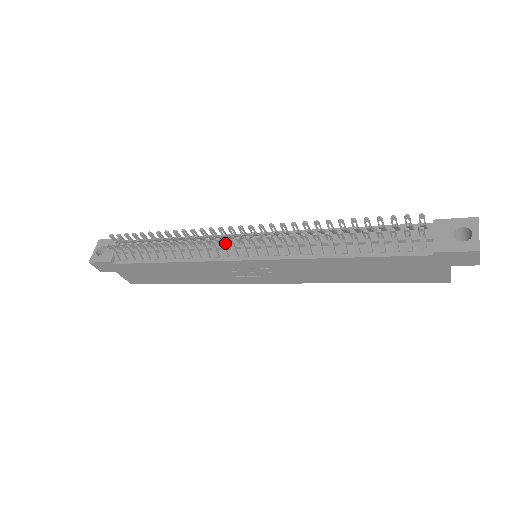
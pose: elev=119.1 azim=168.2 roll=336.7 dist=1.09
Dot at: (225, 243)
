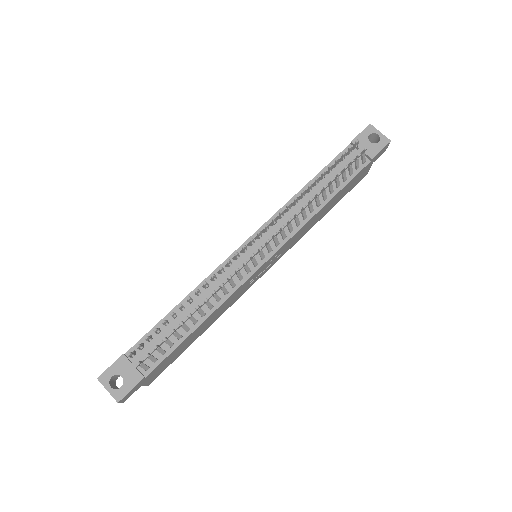
Dot at: (238, 264)
